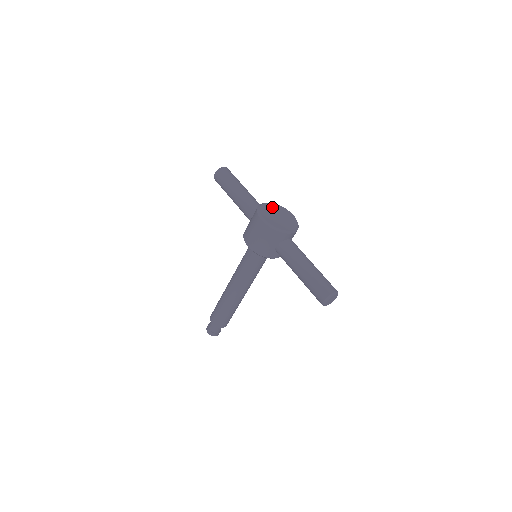
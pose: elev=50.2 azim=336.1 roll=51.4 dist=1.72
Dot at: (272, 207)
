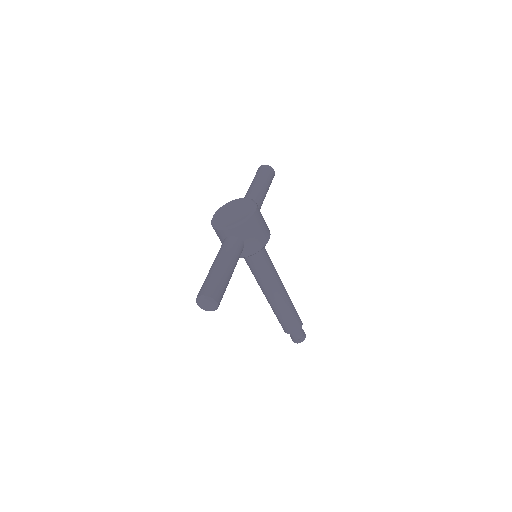
Dot at: (239, 202)
